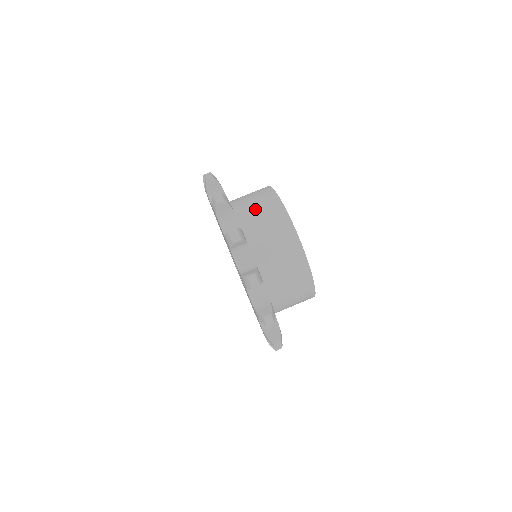
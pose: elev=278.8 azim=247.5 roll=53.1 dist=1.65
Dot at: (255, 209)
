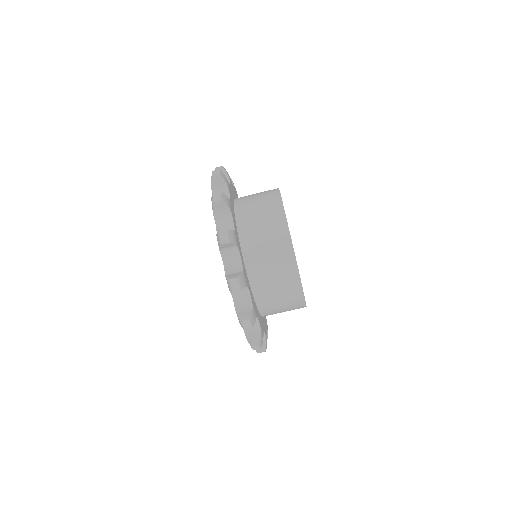
Dot at: (267, 263)
